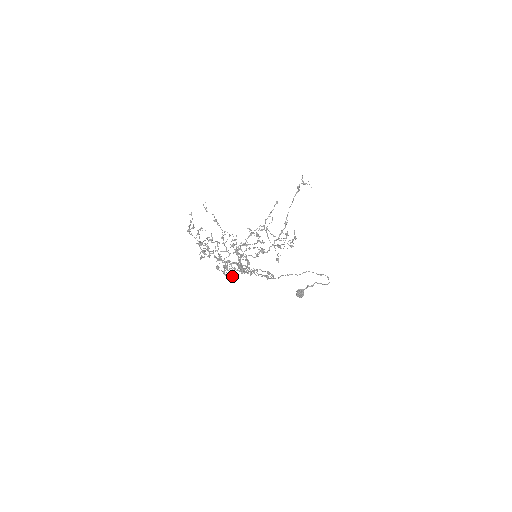
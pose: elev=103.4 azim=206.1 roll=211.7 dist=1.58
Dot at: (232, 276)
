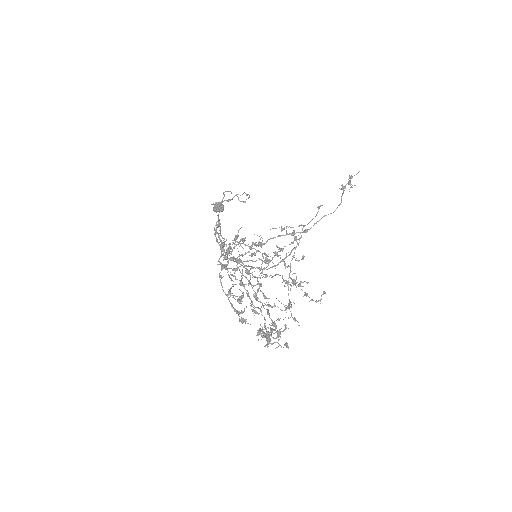
Dot at: (240, 313)
